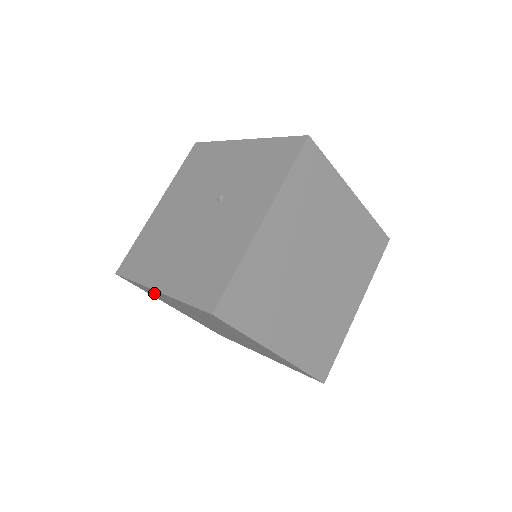
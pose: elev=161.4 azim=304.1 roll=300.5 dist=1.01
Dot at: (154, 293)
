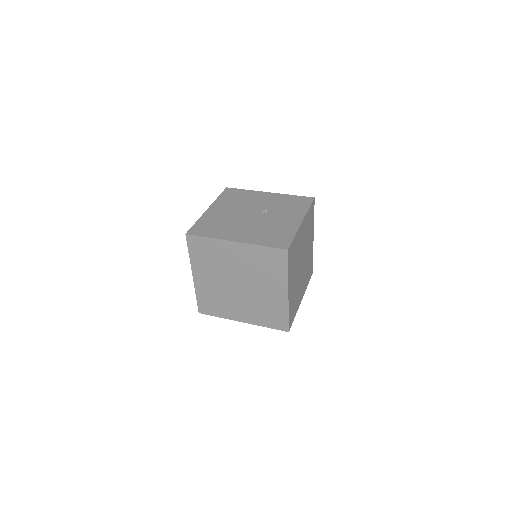
Dot at: (213, 250)
